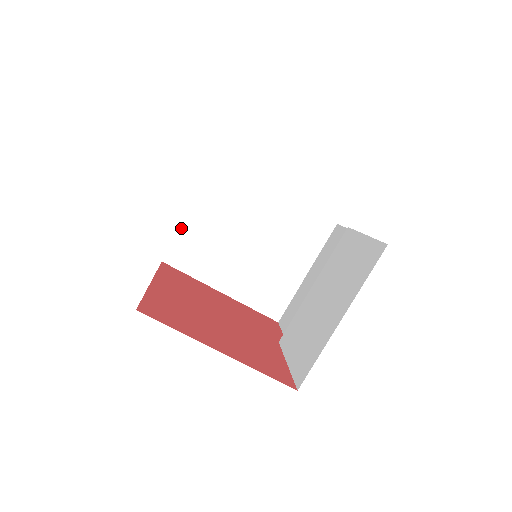
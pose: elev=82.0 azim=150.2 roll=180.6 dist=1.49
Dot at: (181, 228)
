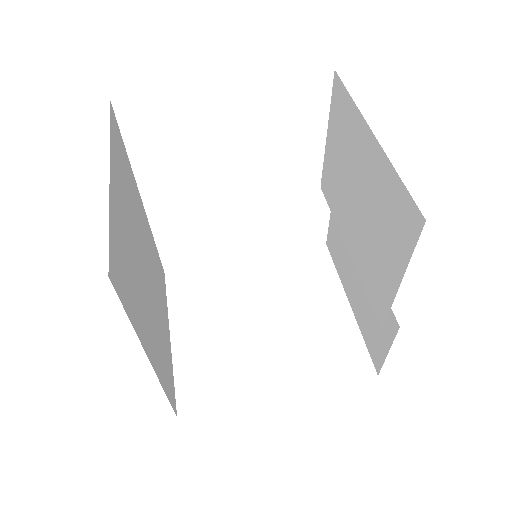
Dot at: (173, 363)
